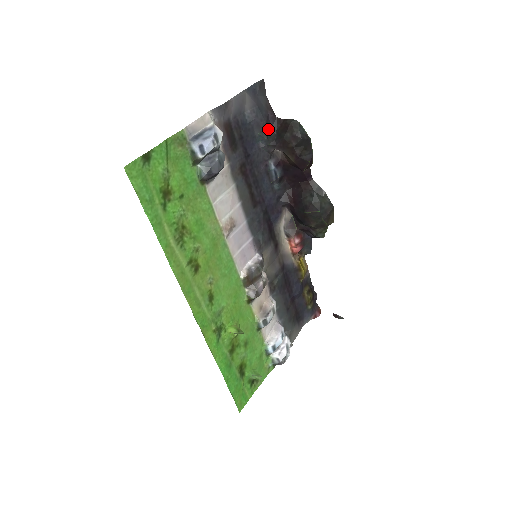
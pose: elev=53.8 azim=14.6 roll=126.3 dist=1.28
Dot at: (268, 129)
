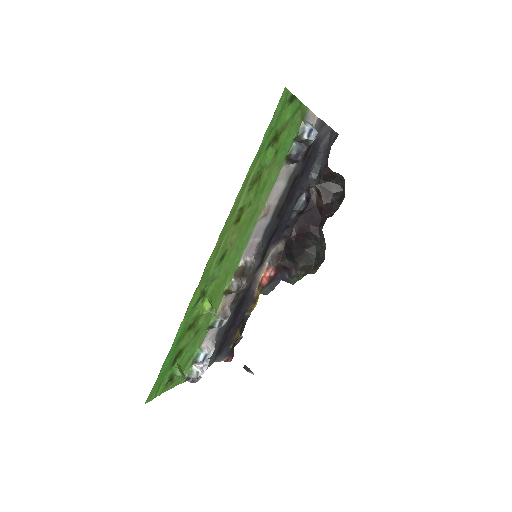
Dot at: (321, 168)
